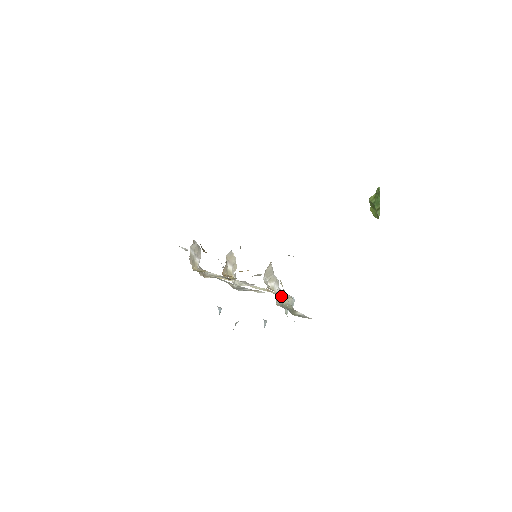
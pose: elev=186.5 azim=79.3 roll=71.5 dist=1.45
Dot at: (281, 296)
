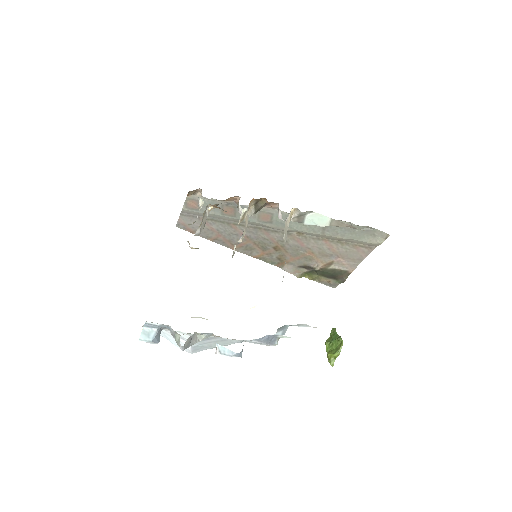
Dot at: occluded
